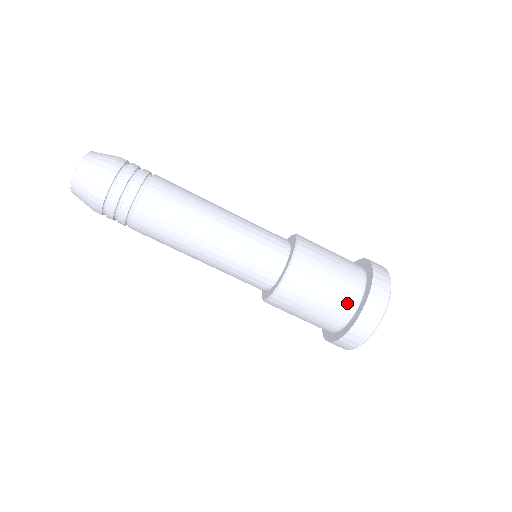
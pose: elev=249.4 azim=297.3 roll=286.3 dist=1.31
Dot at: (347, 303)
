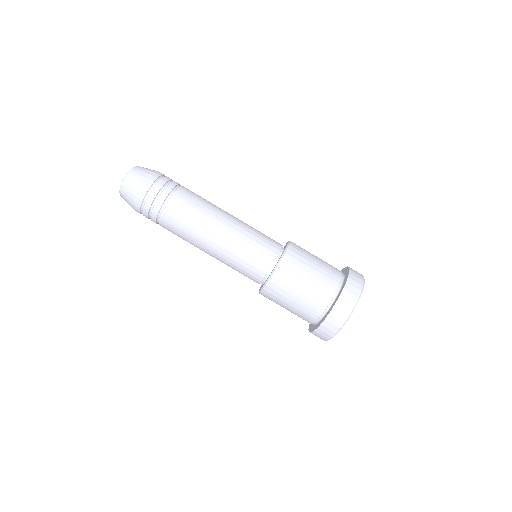
Dot at: (313, 314)
